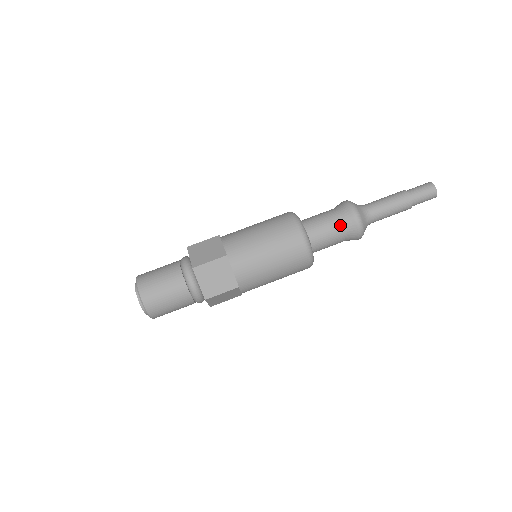
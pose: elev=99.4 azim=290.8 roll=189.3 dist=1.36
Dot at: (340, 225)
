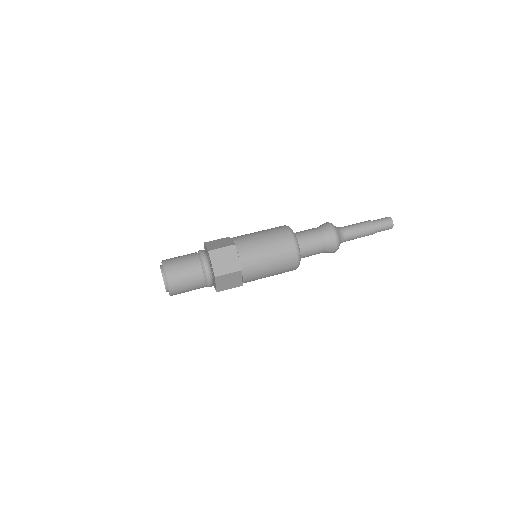
Dot at: (321, 236)
